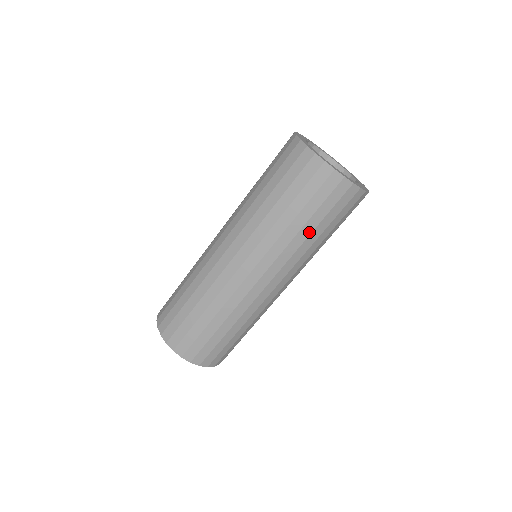
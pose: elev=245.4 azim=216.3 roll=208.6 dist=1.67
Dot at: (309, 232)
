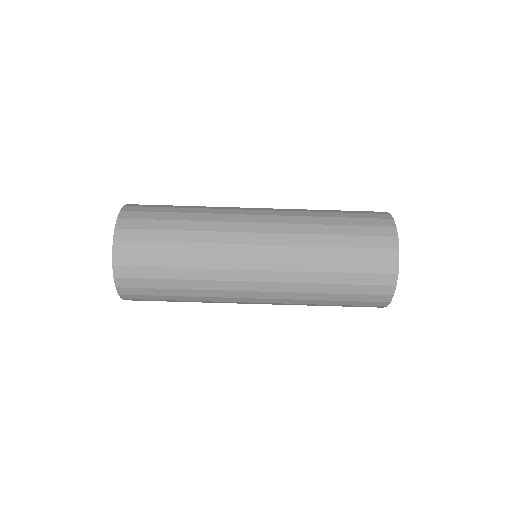
Dot at: (330, 281)
